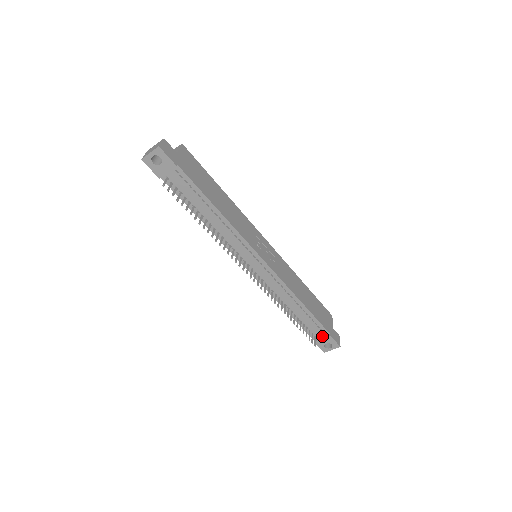
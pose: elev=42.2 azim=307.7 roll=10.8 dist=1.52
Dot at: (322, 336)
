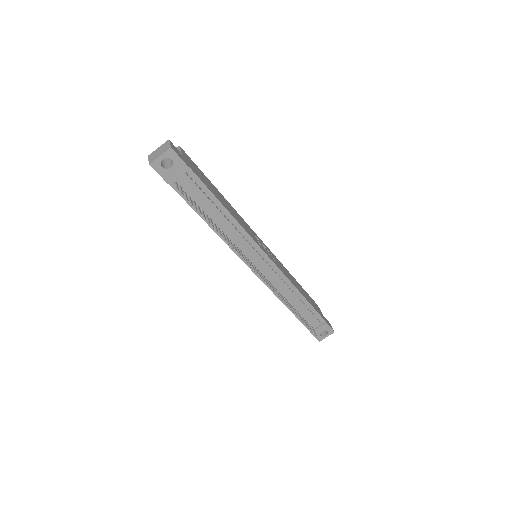
Dot at: (318, 325)
